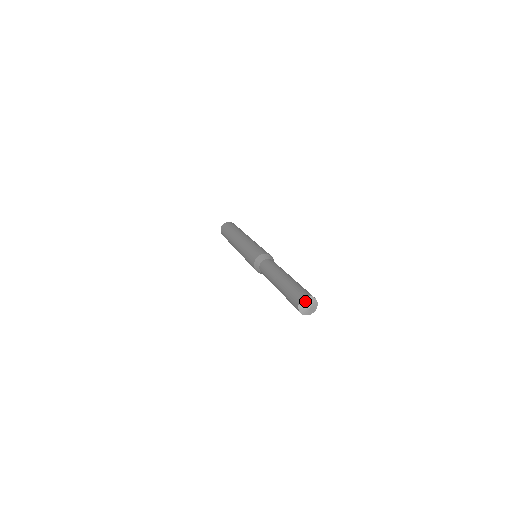
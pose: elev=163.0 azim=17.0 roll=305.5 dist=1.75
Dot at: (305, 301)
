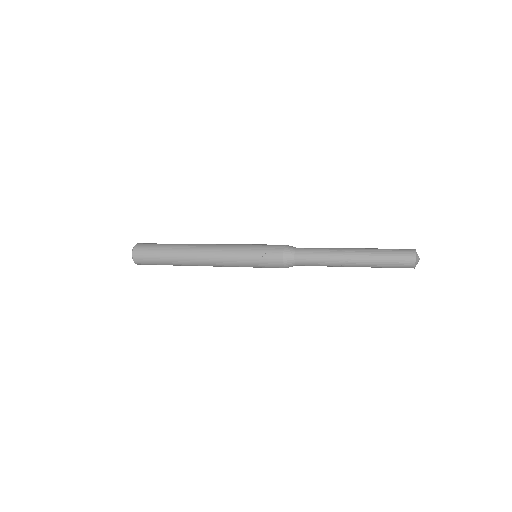
Dot at: occluded
